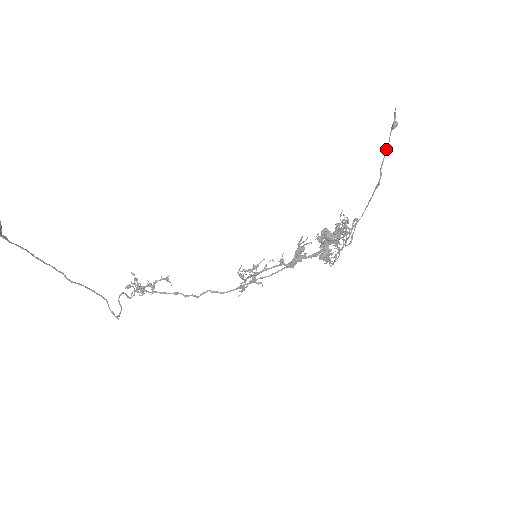
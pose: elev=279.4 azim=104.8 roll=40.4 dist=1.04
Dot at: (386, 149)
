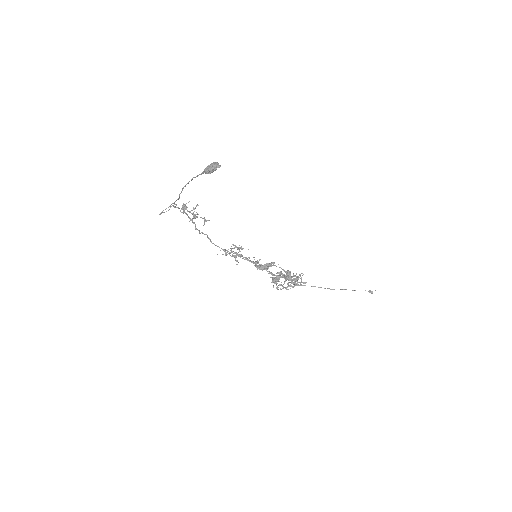
Dot at: occluded
